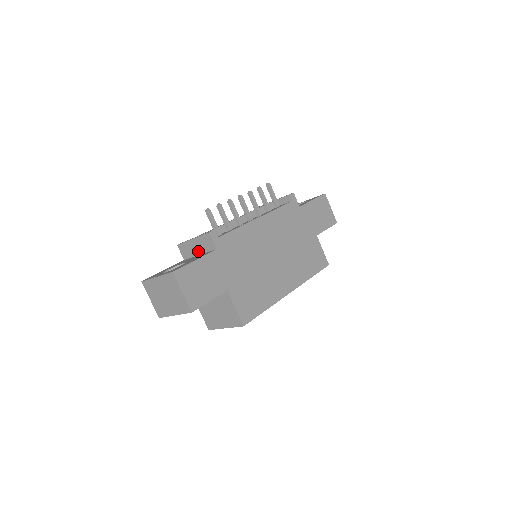
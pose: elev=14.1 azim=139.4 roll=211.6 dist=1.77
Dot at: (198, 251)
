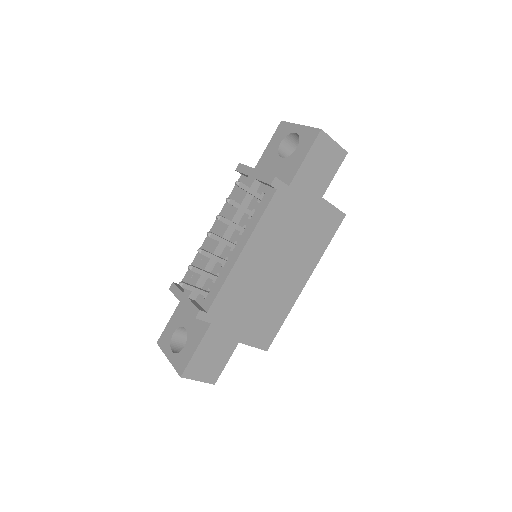
Dot at: occluded
